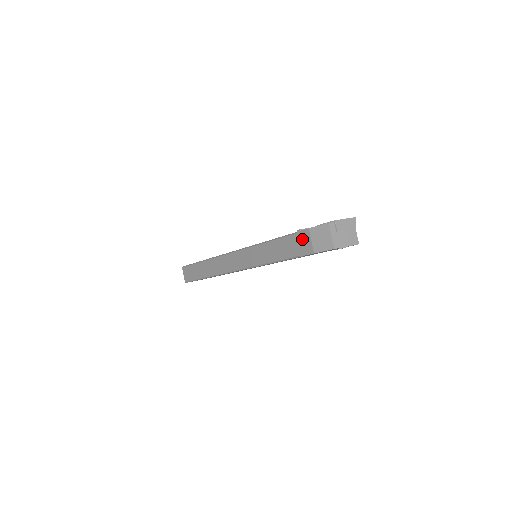
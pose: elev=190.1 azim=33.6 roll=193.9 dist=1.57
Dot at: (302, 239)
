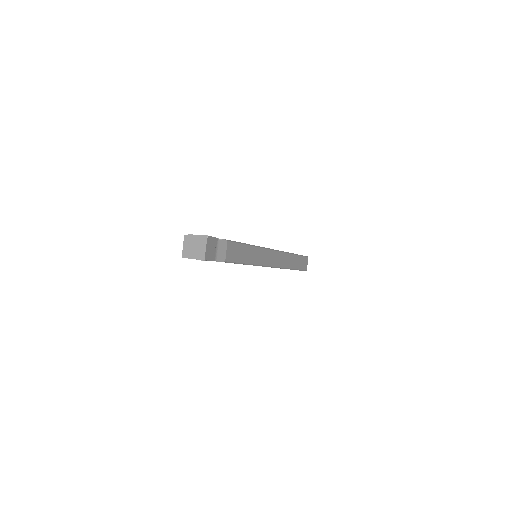
Dot at: occluded
